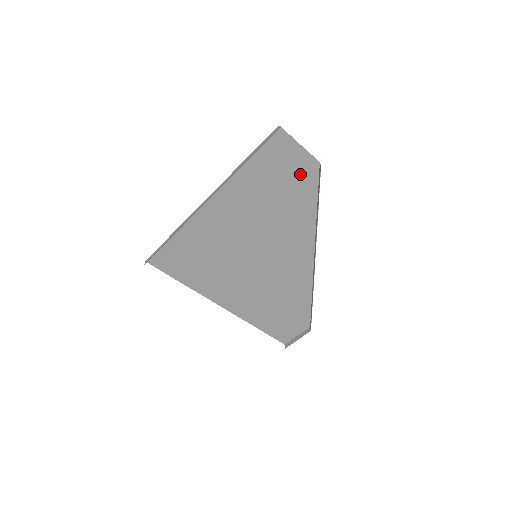
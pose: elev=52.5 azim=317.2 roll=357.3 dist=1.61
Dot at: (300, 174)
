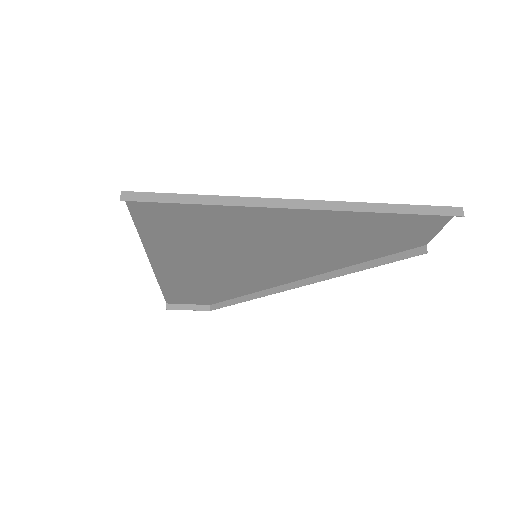
Dot at: (401, 240)
